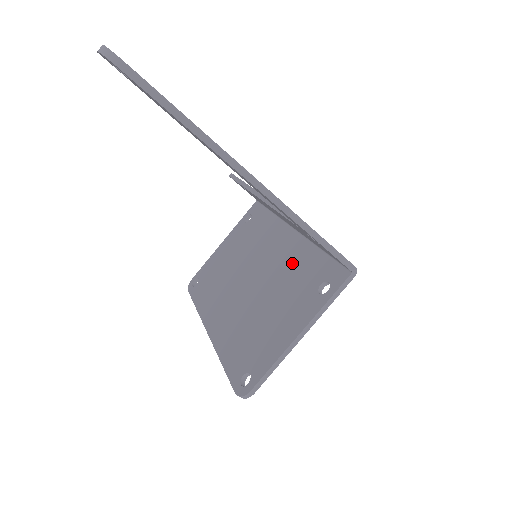
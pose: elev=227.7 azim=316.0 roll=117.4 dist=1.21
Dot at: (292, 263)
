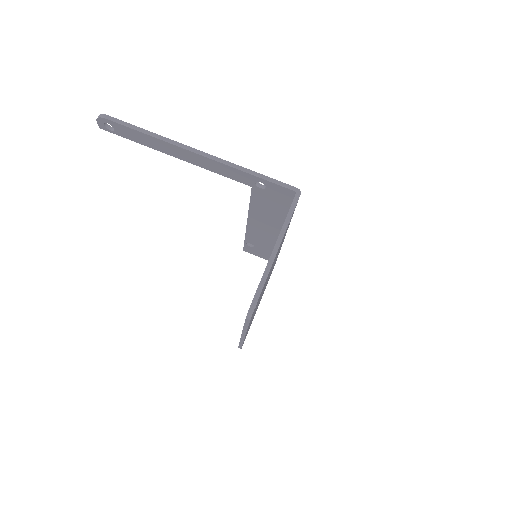
Dot at: occluded
